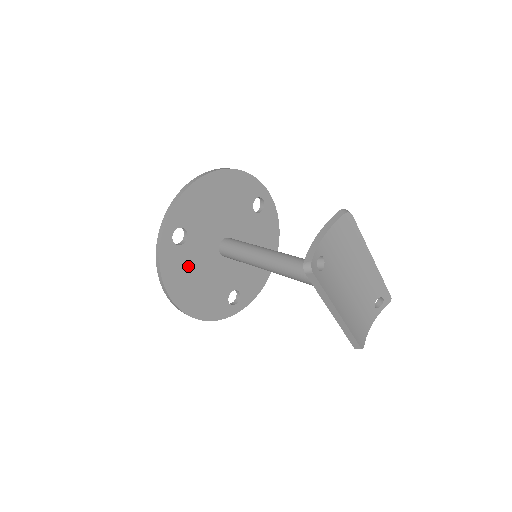
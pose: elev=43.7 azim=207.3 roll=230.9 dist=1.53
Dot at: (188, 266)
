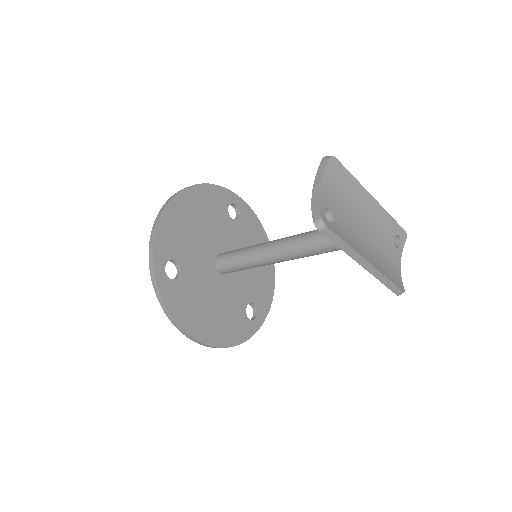
Dot at: (194, 297)
